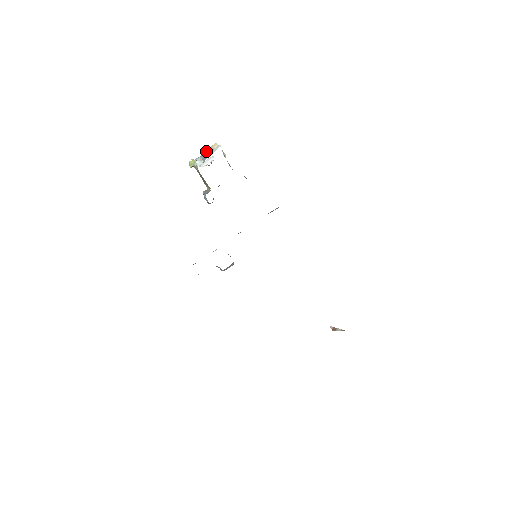
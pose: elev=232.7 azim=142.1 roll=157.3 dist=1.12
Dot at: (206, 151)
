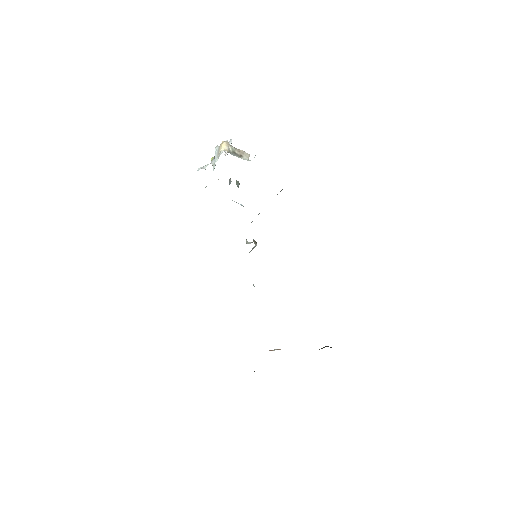
Dot at: (215, 155)
